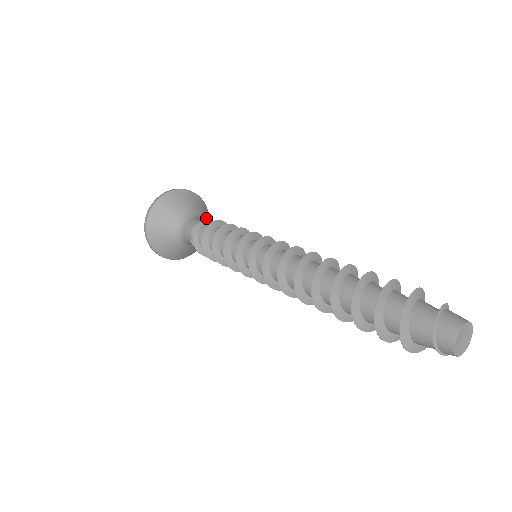
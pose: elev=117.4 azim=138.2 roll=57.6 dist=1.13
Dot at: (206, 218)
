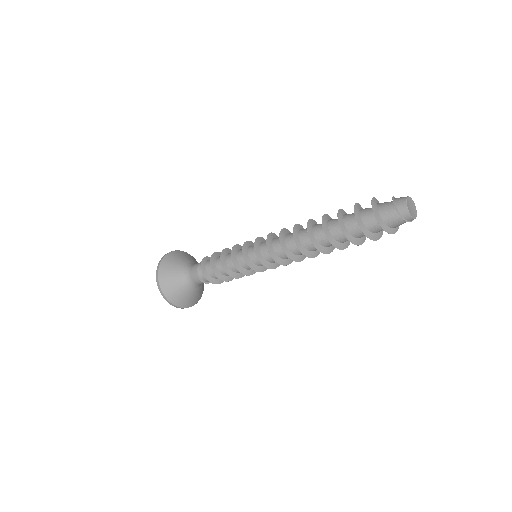
Dot at: occluded
